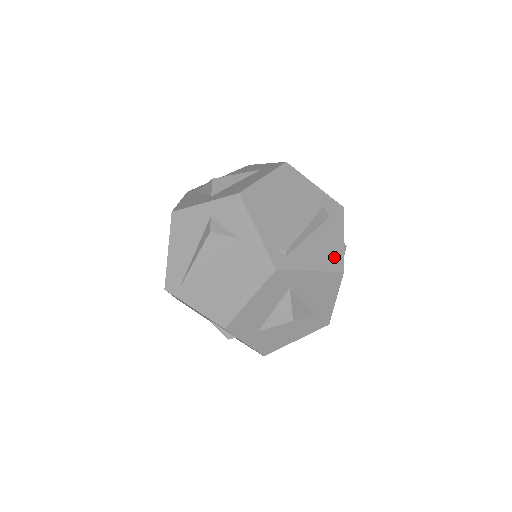
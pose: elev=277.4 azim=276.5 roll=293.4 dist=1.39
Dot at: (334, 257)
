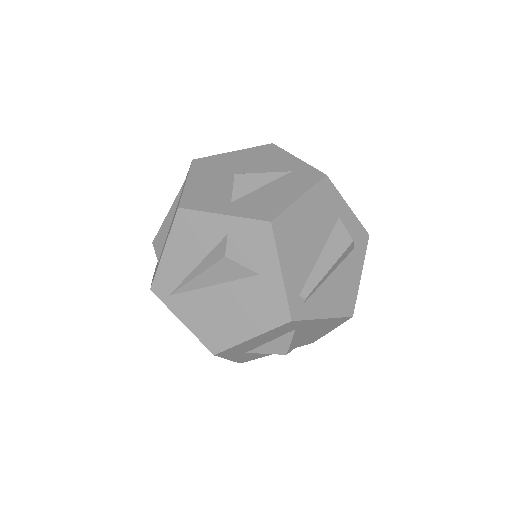
Dot at: (348, 299)
